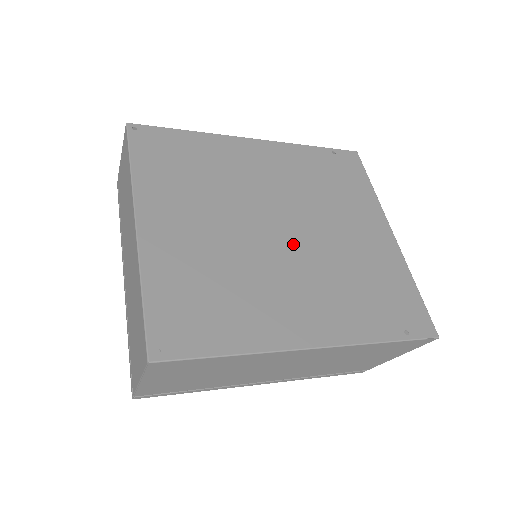
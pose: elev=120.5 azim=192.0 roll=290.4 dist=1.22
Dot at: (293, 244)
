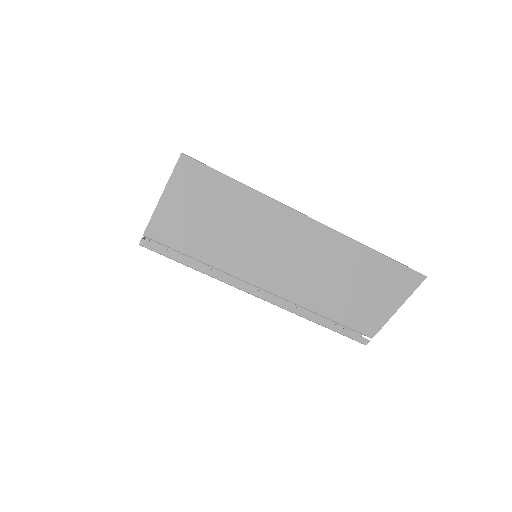
Dot at: occluded
